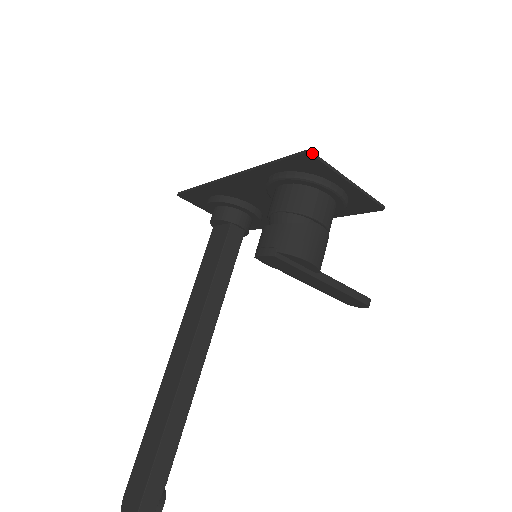
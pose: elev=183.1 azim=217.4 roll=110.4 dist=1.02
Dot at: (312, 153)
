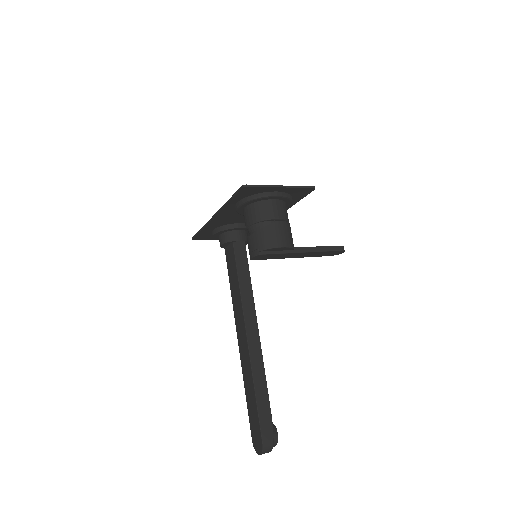
Dot at: (246, 185)
